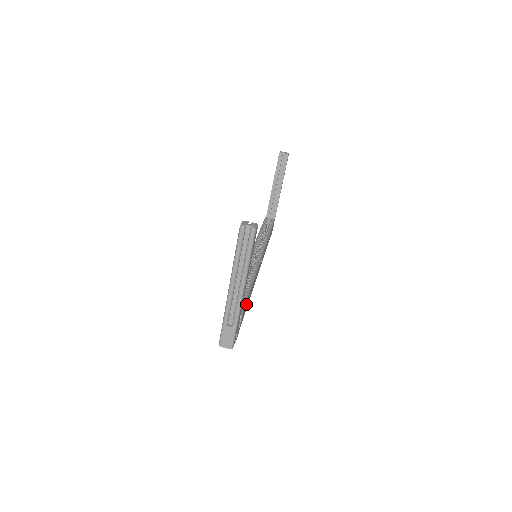
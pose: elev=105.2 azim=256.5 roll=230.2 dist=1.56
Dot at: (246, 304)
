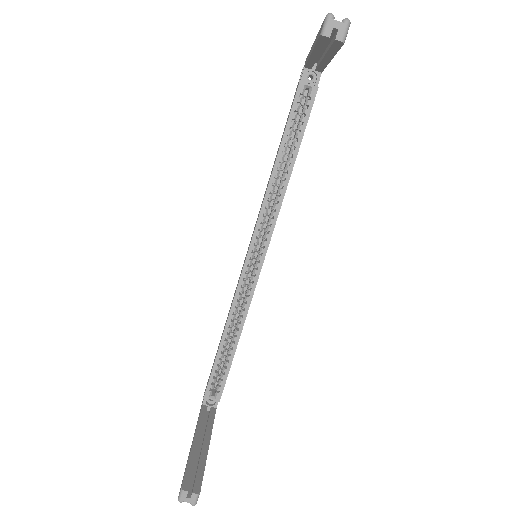
Dot at: occluded
